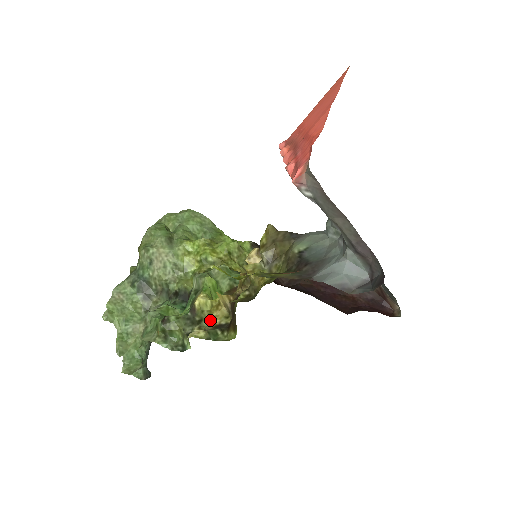
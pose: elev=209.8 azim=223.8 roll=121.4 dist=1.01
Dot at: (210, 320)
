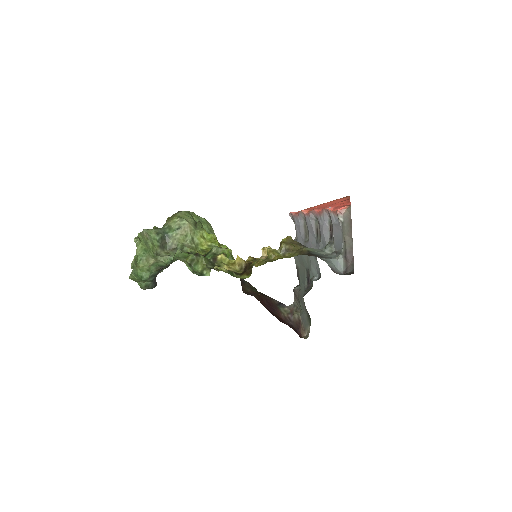
Dot at: (227, 268)
